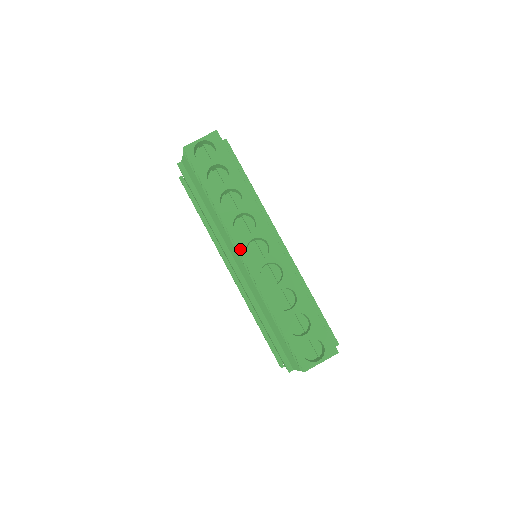
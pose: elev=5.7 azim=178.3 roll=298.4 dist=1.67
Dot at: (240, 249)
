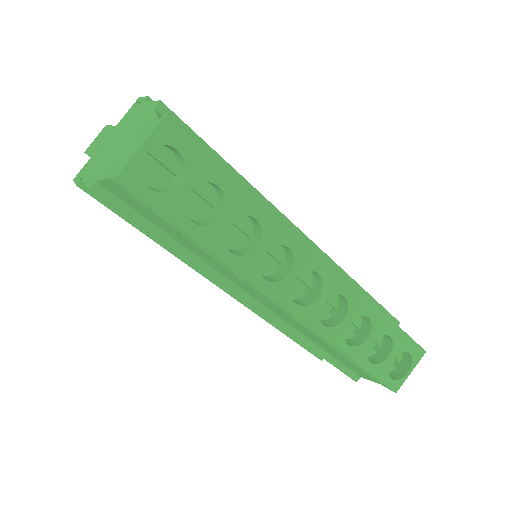
Dot at: (282, 303)
